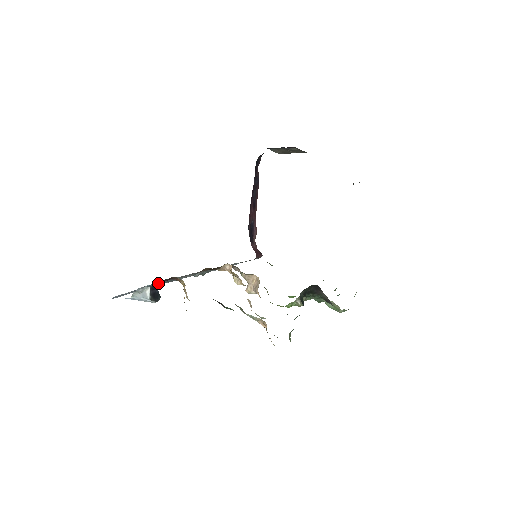
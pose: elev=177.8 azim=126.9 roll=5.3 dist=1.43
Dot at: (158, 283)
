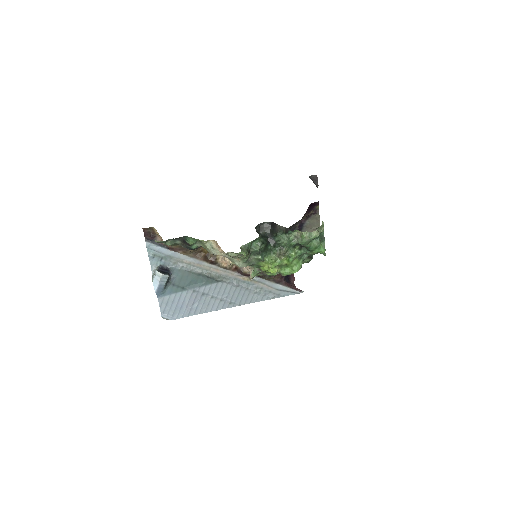
Dot at: (154, 250)
